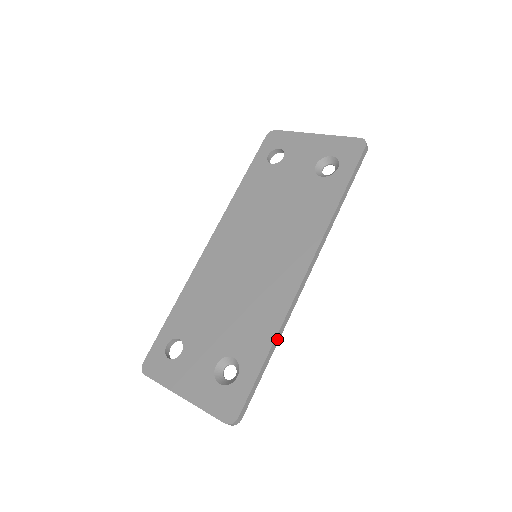
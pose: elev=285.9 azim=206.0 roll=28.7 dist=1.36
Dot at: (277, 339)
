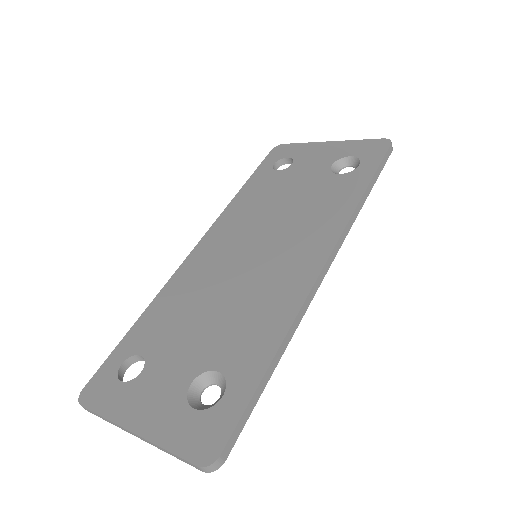
Dot at: (284, 345)
